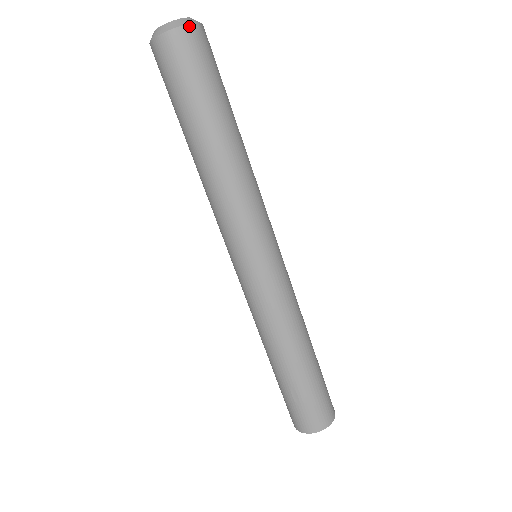
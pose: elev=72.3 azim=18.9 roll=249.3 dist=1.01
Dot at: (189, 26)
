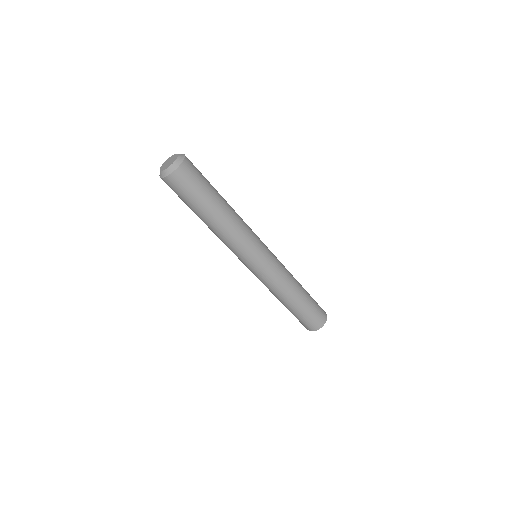
Dot at: (168, 176)
